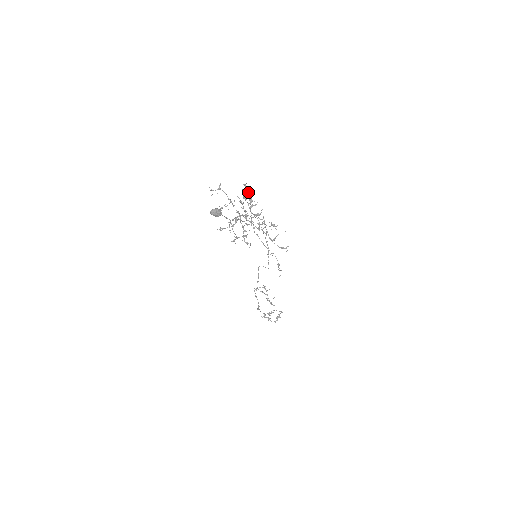
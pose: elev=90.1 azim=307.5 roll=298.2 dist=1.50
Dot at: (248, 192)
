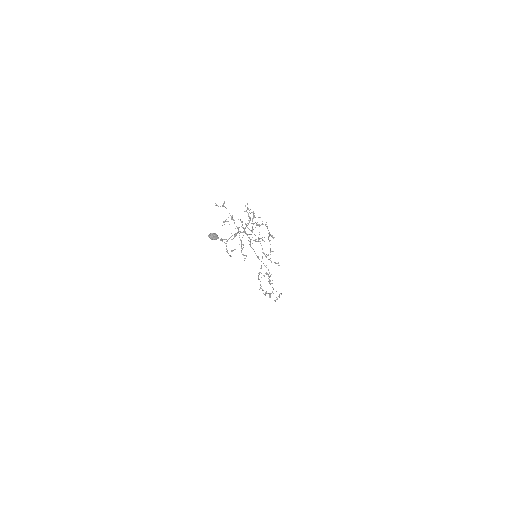
Dot at: (248, 213)
